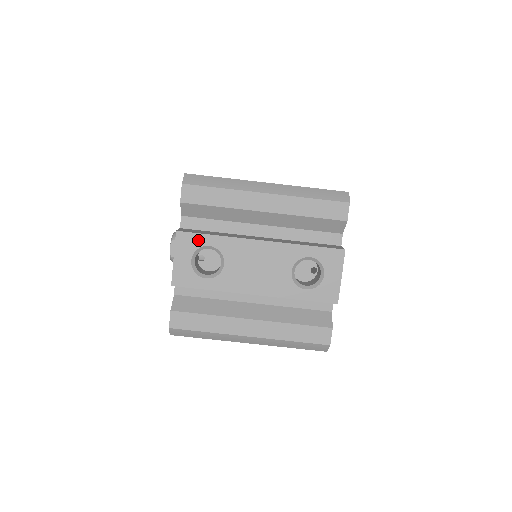
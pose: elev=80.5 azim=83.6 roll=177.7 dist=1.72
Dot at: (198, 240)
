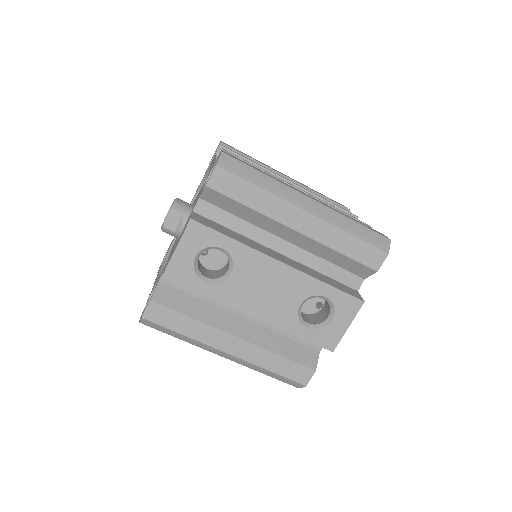
Dot at: (212, 238)
